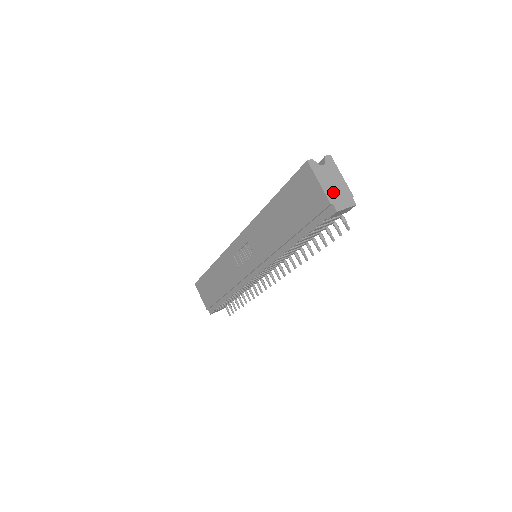
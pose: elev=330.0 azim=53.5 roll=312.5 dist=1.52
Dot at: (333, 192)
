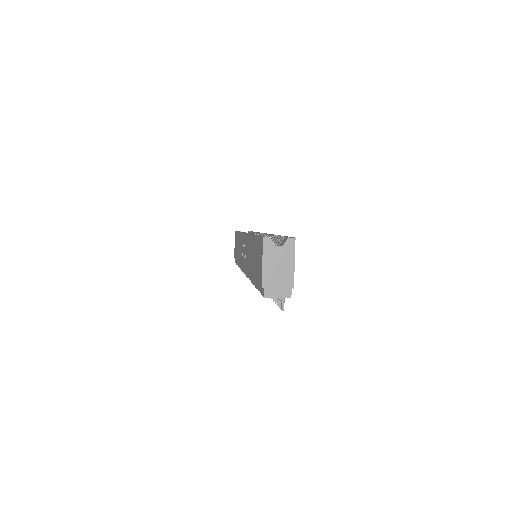
Dot at: (272, 277)
